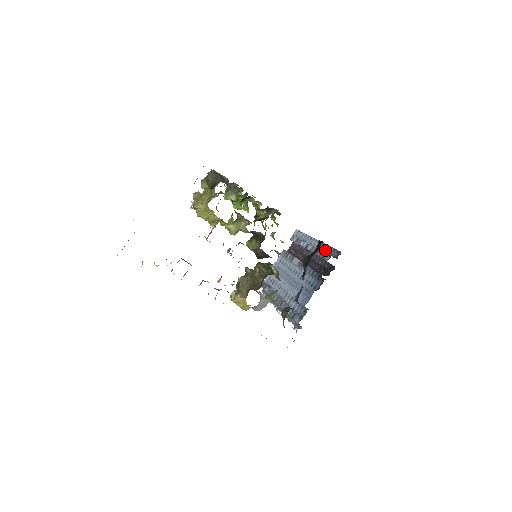
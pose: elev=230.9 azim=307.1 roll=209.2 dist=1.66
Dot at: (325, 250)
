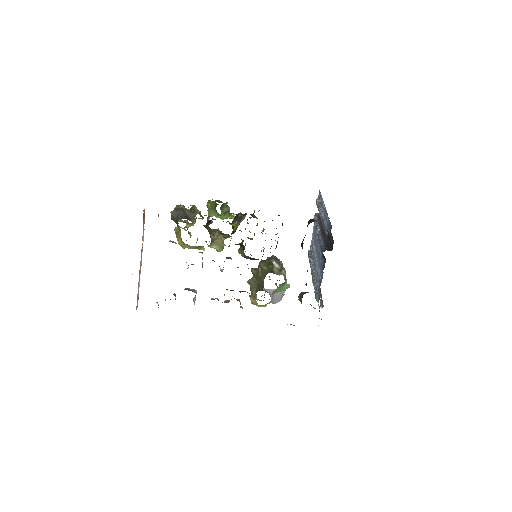
Dot at: (327, 221)
